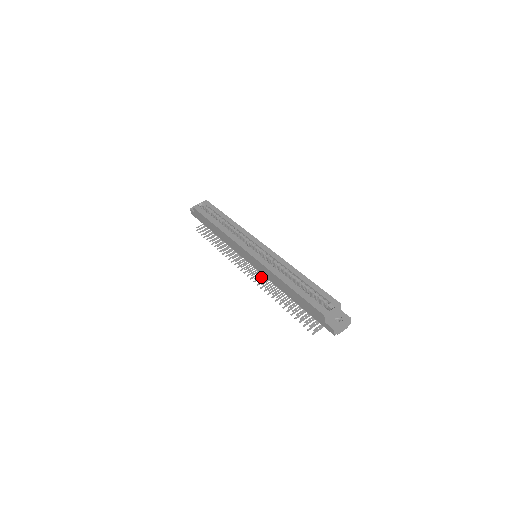
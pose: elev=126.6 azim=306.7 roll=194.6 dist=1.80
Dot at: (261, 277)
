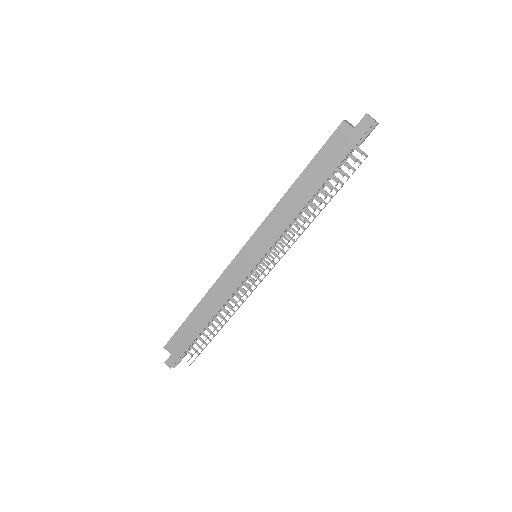
Dot at: (281, 257)
